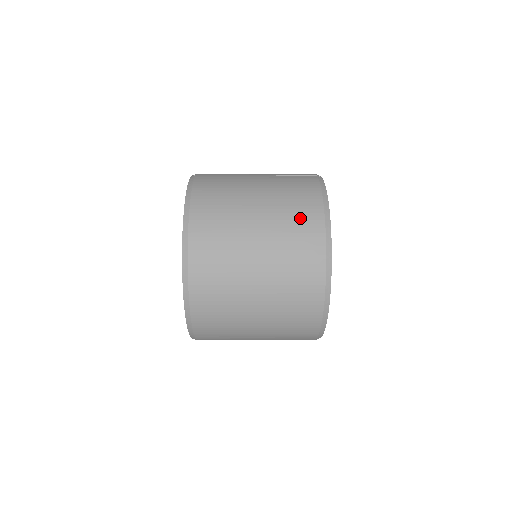
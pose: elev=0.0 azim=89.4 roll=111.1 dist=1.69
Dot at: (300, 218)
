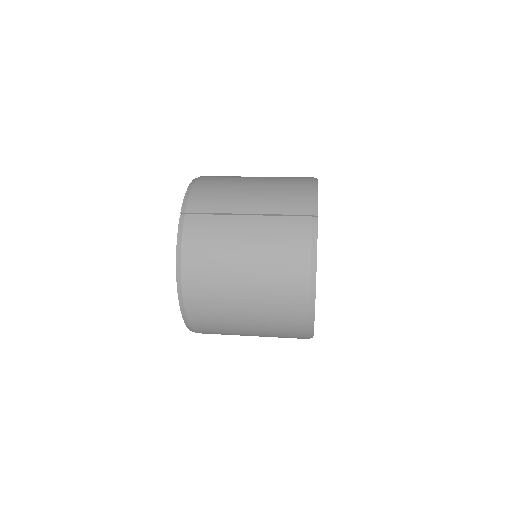
Dot at: (286, 288)
